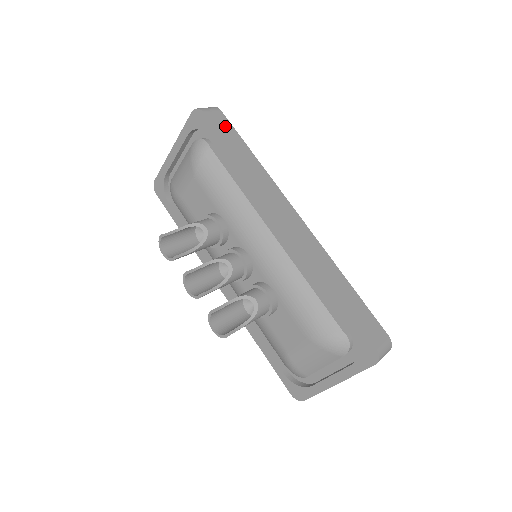
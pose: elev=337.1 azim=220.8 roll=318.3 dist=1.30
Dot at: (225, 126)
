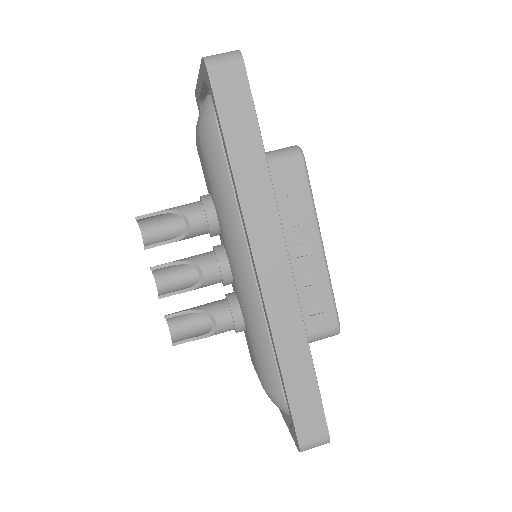
Dot at: (237, 99)
